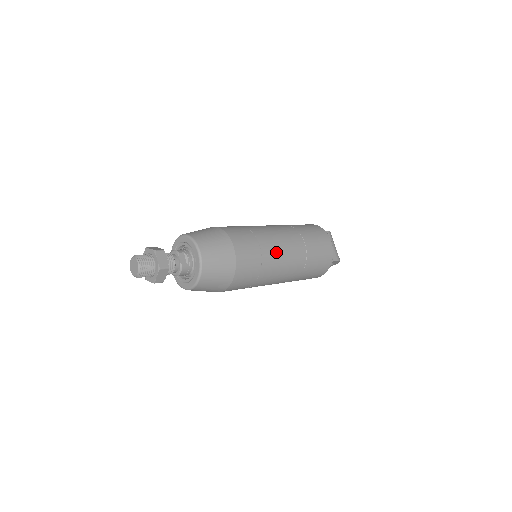
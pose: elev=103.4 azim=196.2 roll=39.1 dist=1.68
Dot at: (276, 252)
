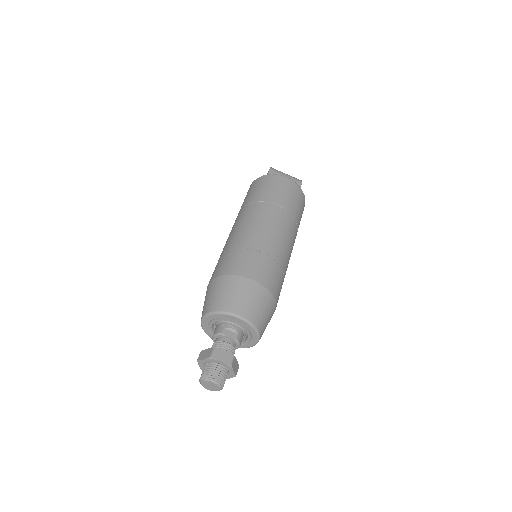
Dot at: (273, 240)
